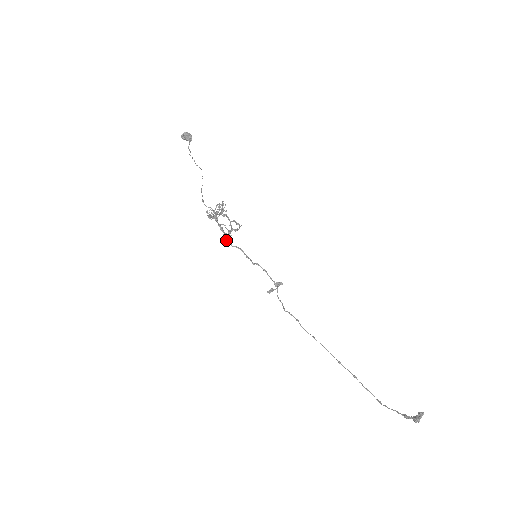
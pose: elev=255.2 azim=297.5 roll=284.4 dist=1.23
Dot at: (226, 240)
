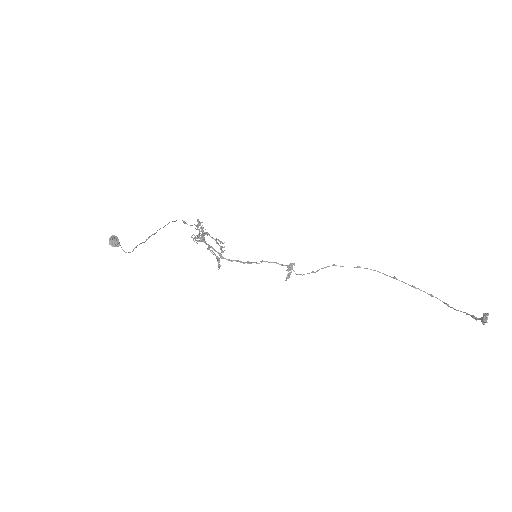
Dot at: occluded
